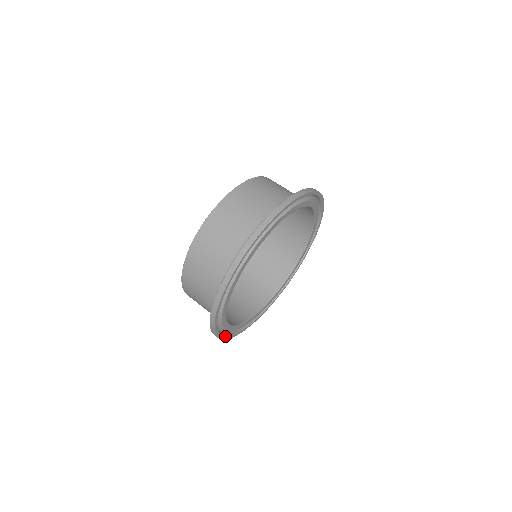
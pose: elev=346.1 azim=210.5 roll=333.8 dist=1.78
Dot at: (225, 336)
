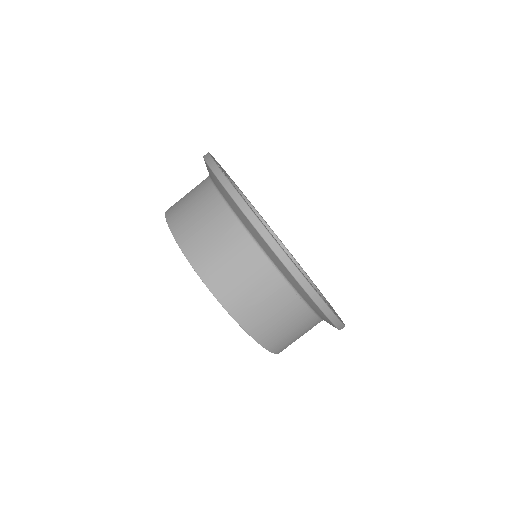
Dot at: (311, 286)
